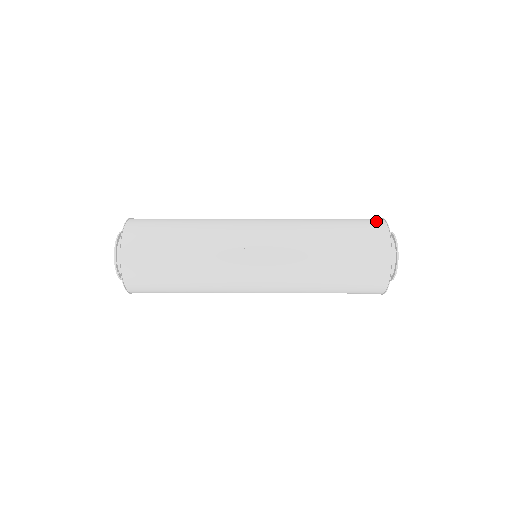
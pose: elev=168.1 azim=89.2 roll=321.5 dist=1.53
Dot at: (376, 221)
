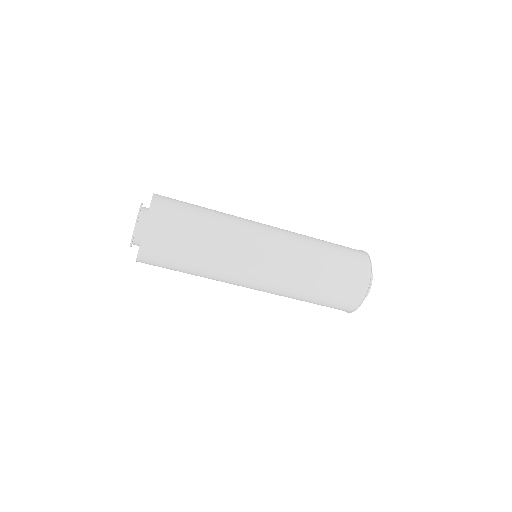
Dot at: occluded
